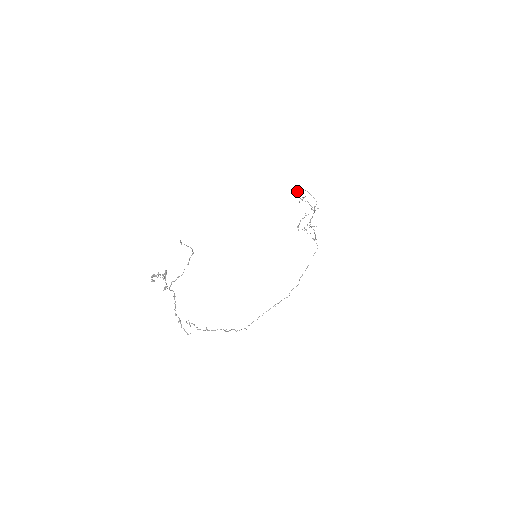
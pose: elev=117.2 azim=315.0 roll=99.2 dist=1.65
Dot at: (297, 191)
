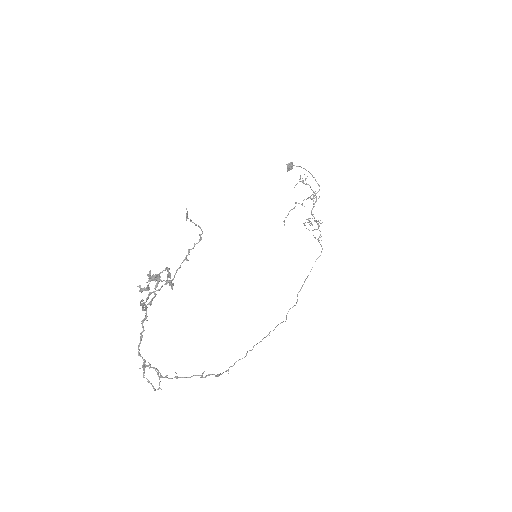
Dot at: (287, 170)
